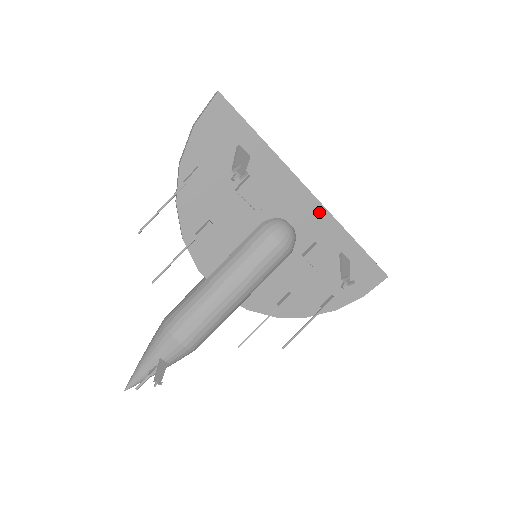
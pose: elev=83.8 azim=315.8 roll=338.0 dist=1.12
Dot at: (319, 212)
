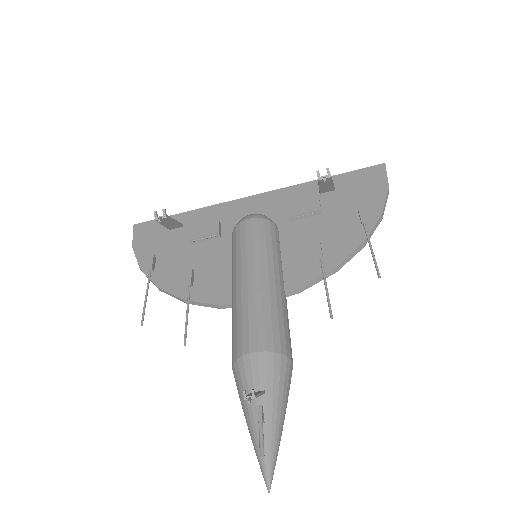
Dot at: (267, 197)
